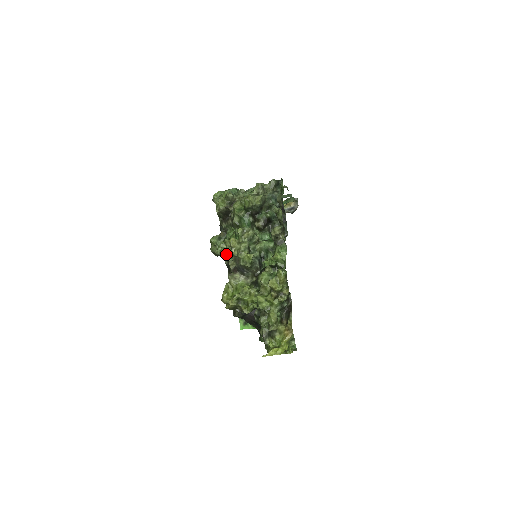
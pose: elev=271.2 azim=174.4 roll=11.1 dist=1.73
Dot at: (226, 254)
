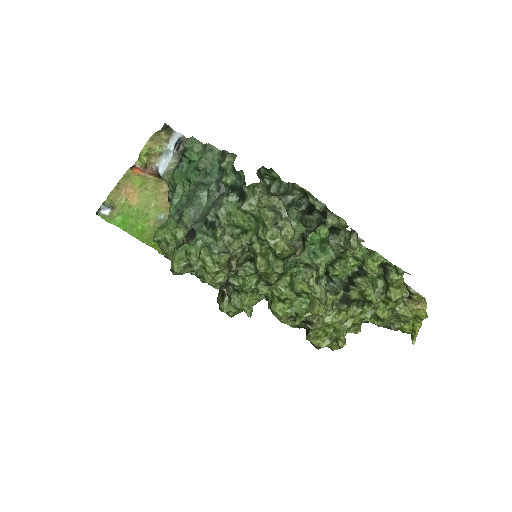
Dot at: occluded
